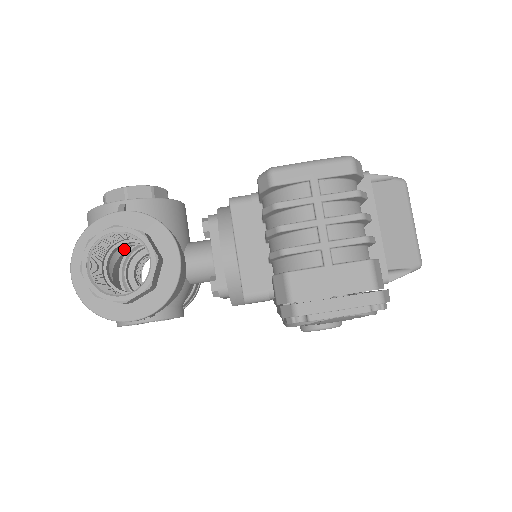
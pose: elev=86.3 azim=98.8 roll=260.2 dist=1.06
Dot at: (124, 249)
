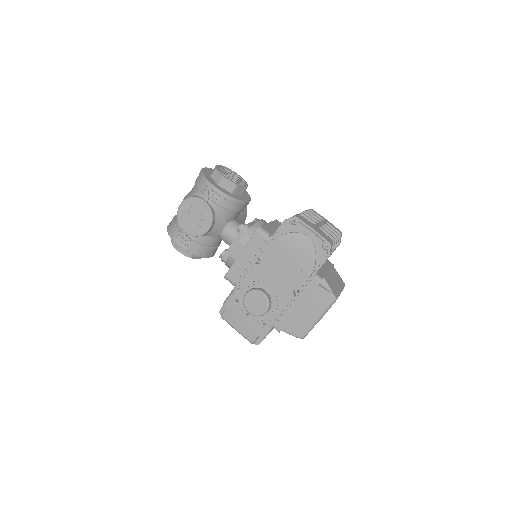
Dot at: occluded
